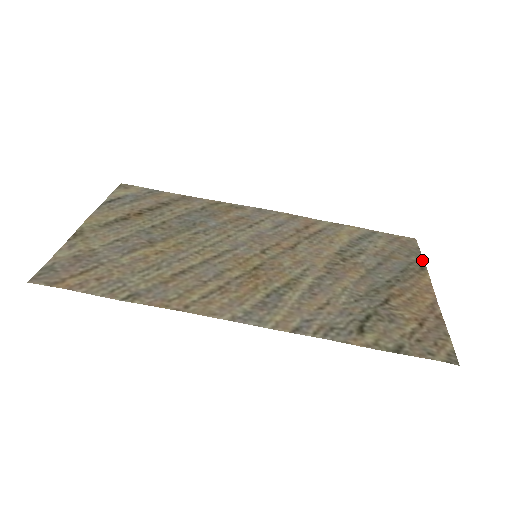
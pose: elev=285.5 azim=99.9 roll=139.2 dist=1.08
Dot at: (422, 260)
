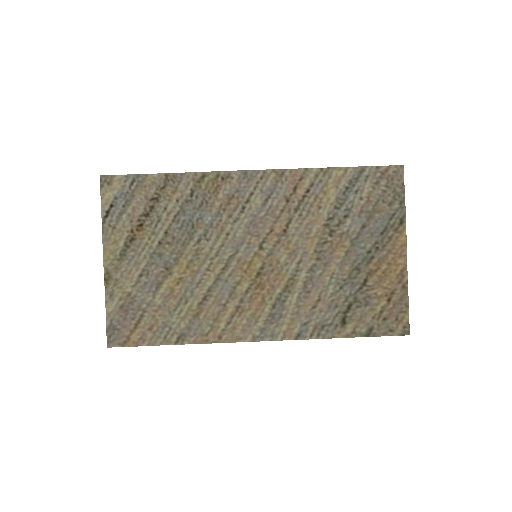
Dot at: (404, 207)
